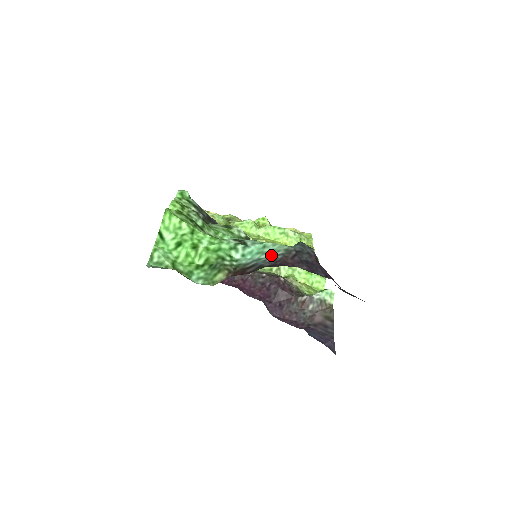
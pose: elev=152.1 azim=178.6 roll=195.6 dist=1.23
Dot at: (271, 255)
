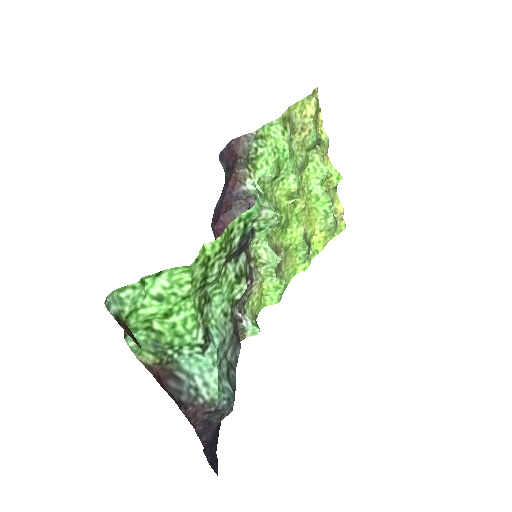
Dot at: (201, 388)
